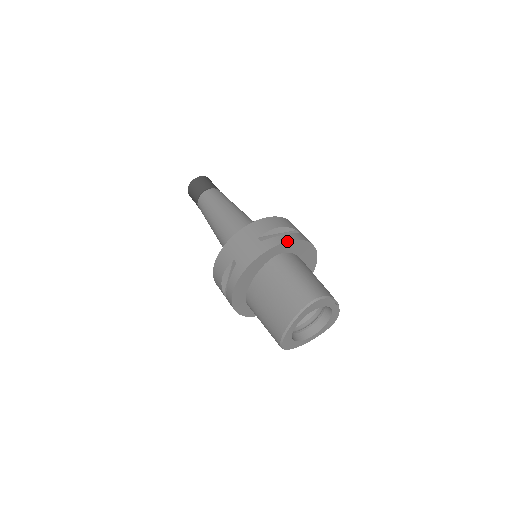
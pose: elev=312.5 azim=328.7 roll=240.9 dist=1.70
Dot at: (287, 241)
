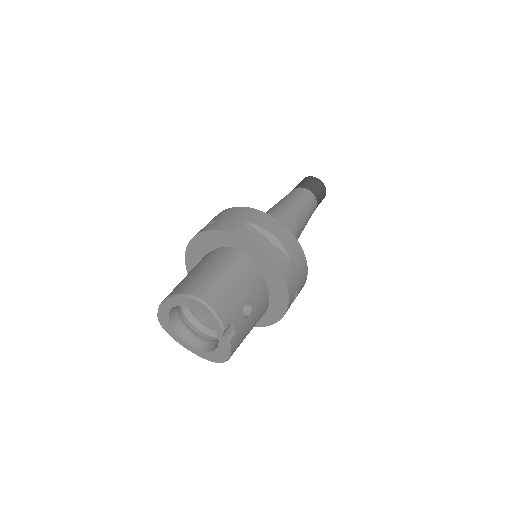
Dot at: (258, 245)
